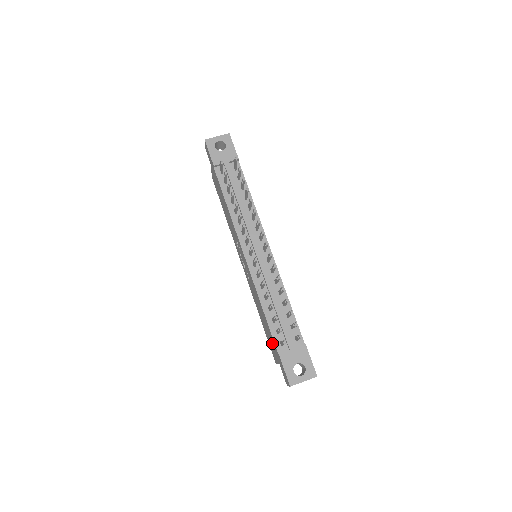
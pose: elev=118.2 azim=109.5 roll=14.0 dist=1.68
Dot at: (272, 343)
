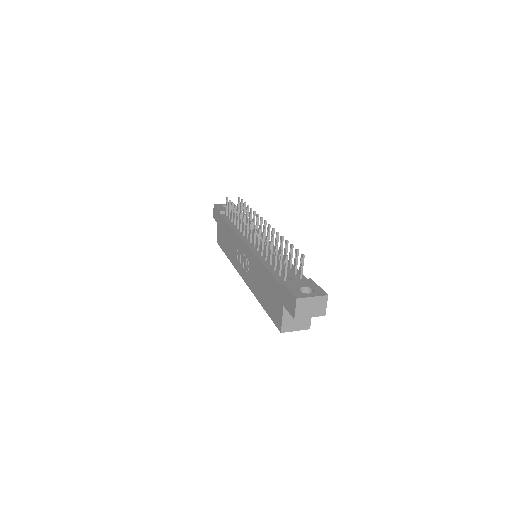
Dot at: (274, 294)
